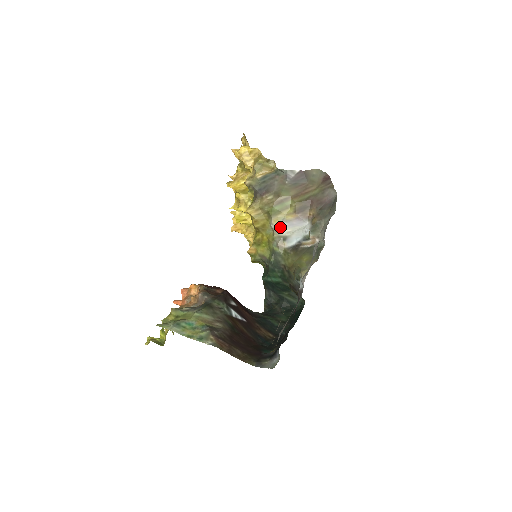
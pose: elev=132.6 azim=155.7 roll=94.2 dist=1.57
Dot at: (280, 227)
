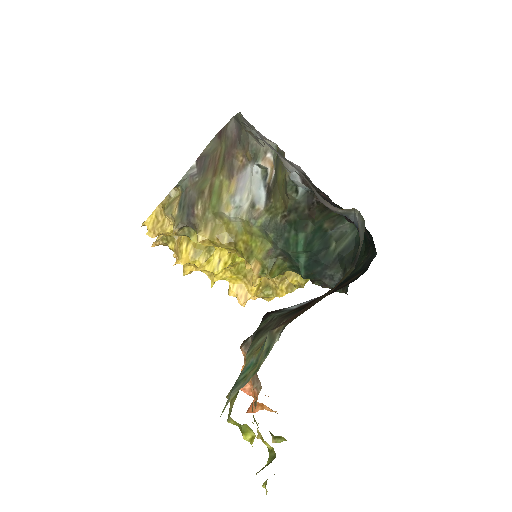
Dot at: (237, 206)
